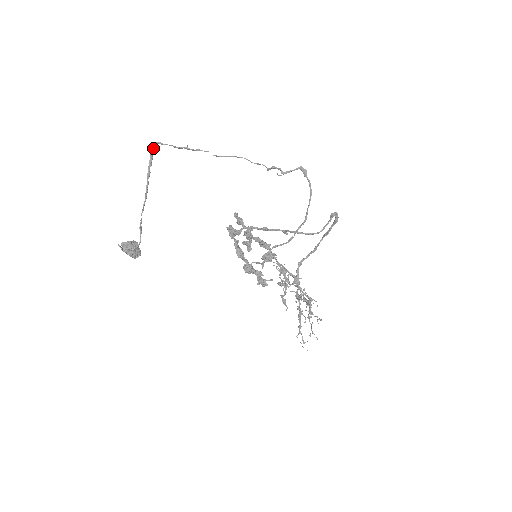
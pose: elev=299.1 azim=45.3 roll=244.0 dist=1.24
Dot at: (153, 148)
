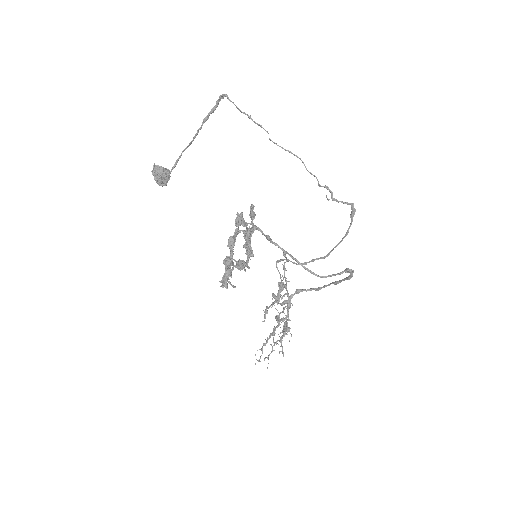
Dot at: (222, 98)
